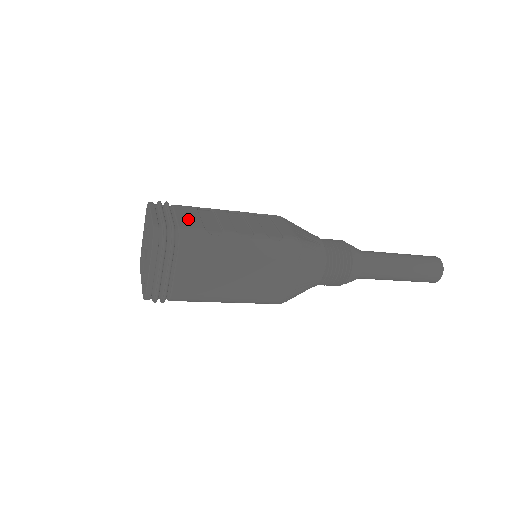
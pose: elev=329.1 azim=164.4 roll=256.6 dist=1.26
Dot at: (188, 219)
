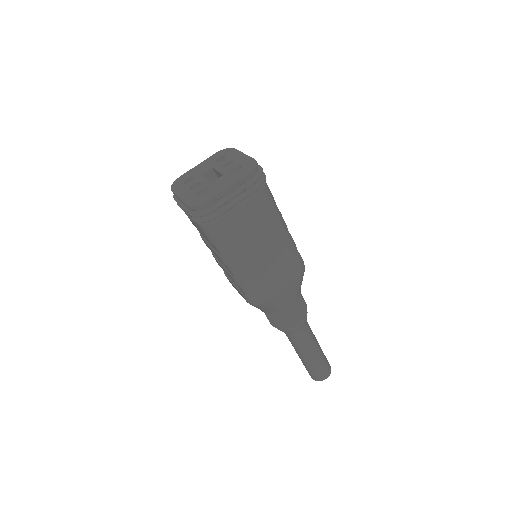
Dot at: occluded
